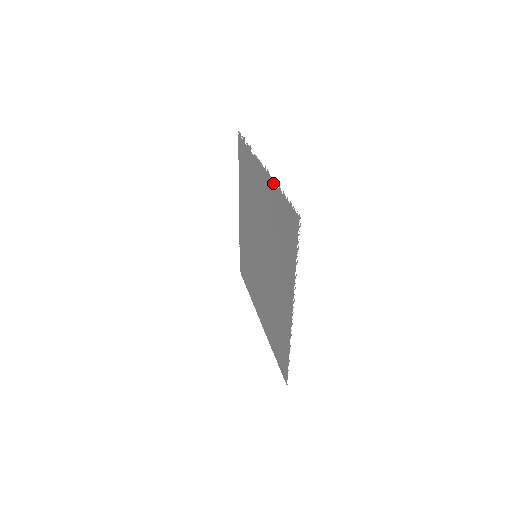
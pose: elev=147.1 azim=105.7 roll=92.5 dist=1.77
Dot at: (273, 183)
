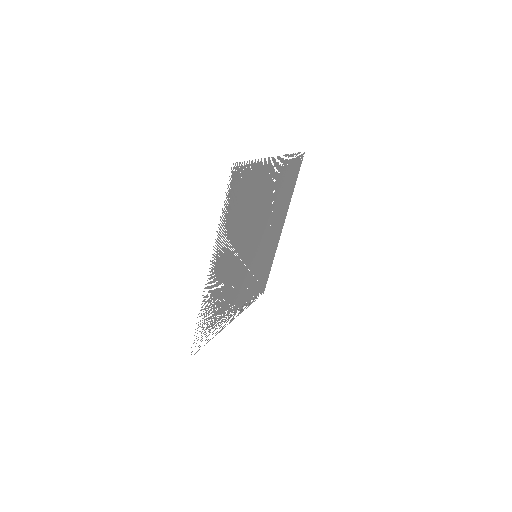
Dot at: (264, 161)
